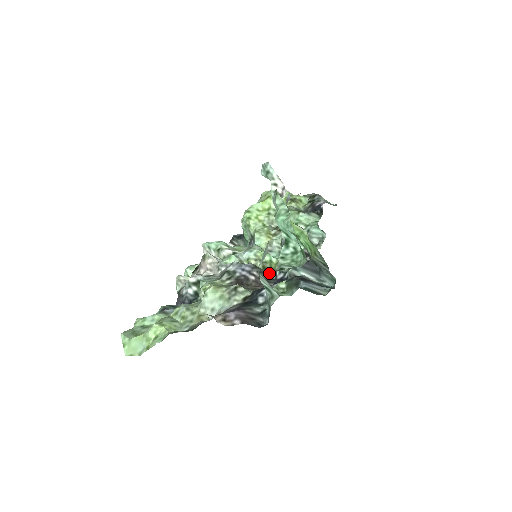
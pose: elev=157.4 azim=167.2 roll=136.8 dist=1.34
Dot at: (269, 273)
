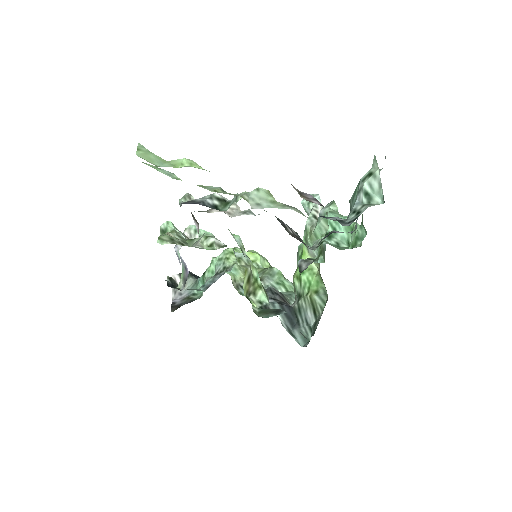
Dot at: occluded
